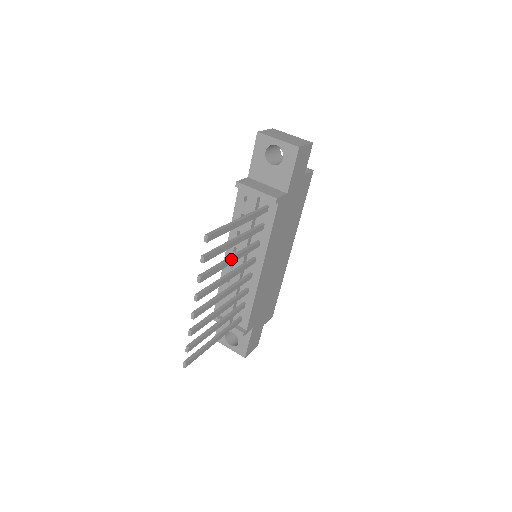
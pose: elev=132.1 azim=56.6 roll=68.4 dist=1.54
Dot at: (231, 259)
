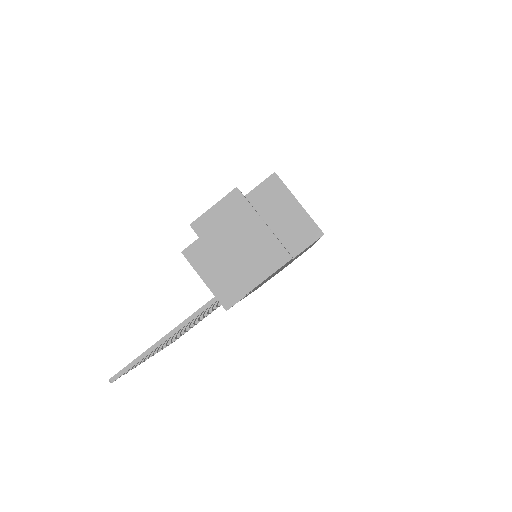
Dot at: (181, 331)
